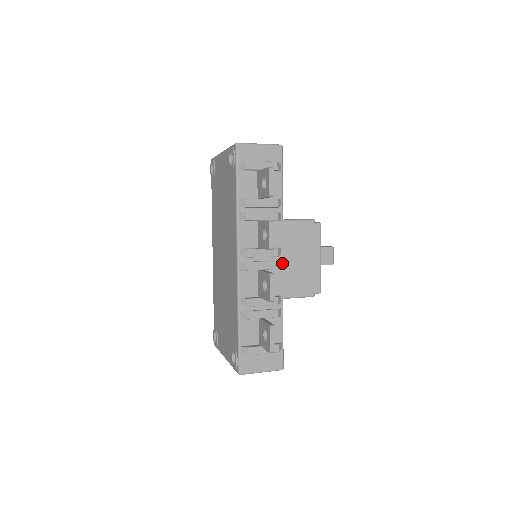
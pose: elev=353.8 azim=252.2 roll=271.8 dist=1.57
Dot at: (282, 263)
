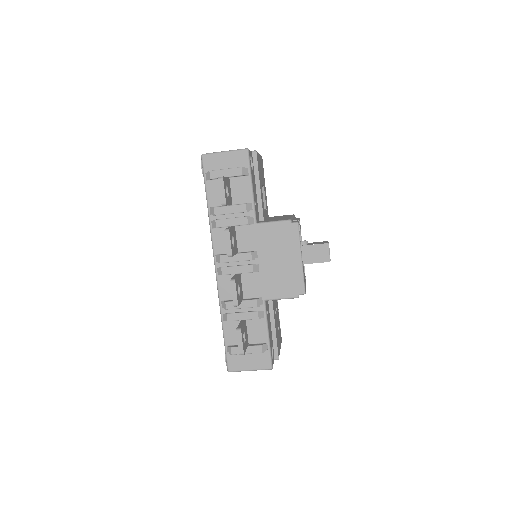
Dot at: (260, 266)
